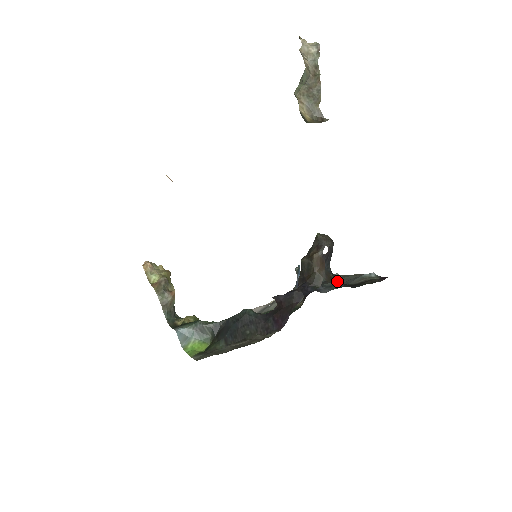
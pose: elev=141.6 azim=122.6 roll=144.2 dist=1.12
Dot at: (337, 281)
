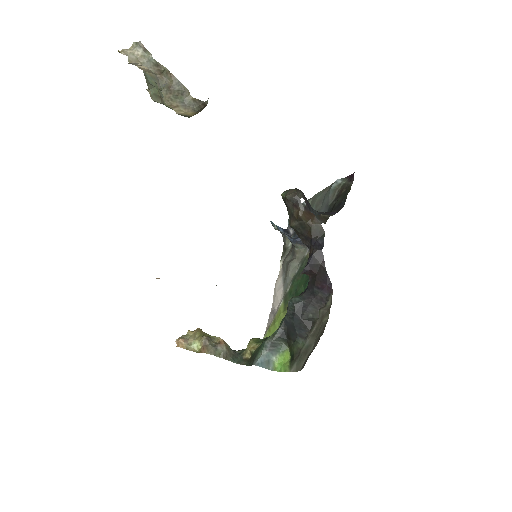
Dot at: (330, 215)
